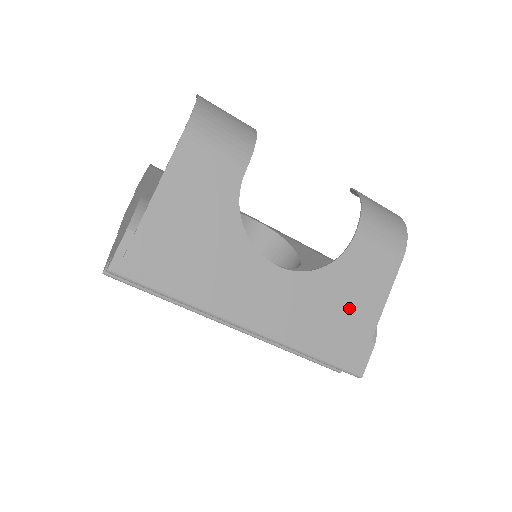
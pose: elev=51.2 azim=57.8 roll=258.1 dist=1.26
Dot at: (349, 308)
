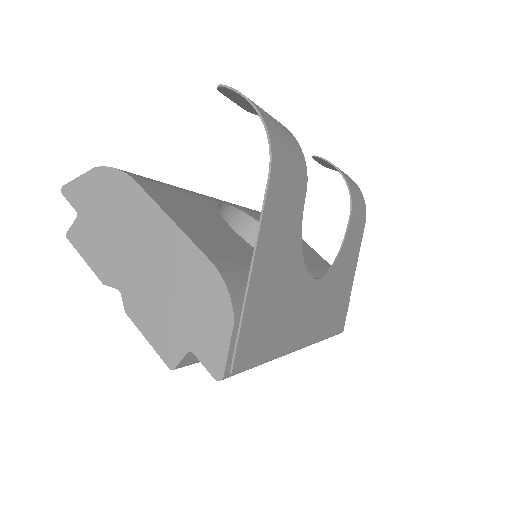
Dot at: (343, 284)
